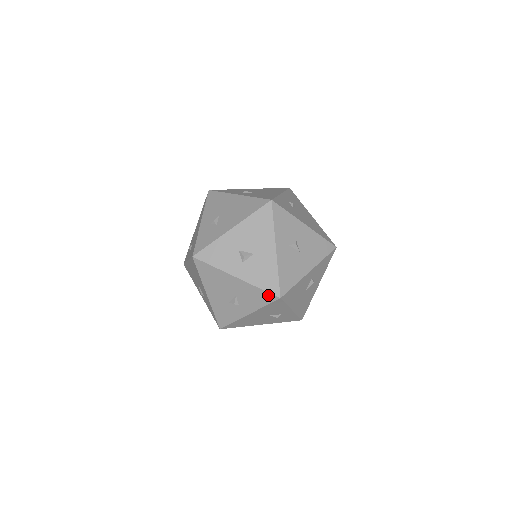
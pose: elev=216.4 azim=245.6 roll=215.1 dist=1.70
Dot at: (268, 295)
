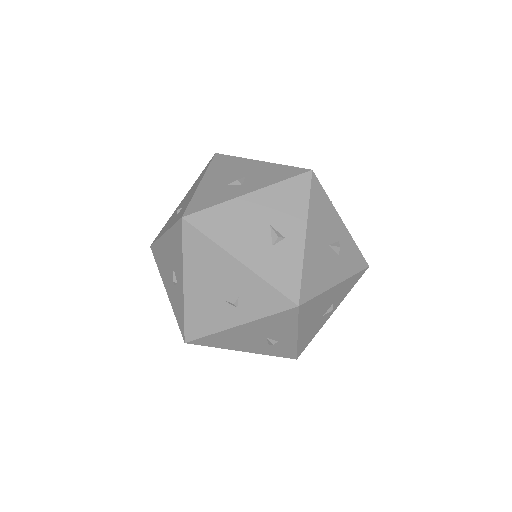
Dot at: (295, 170)
